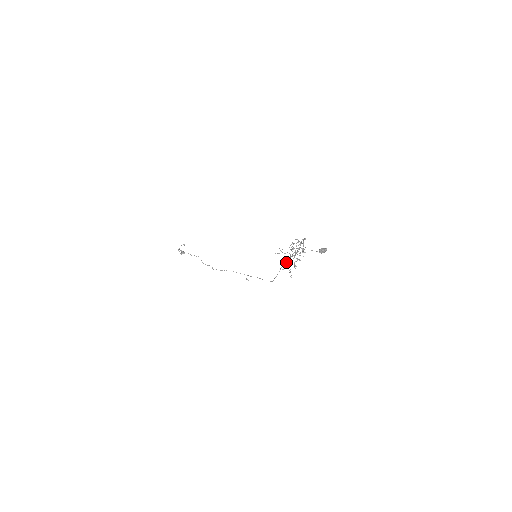
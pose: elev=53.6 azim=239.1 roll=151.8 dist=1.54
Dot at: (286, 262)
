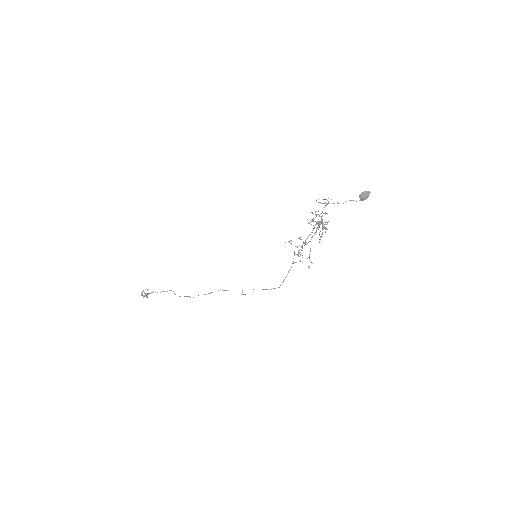
Dot at: (301, 250)
